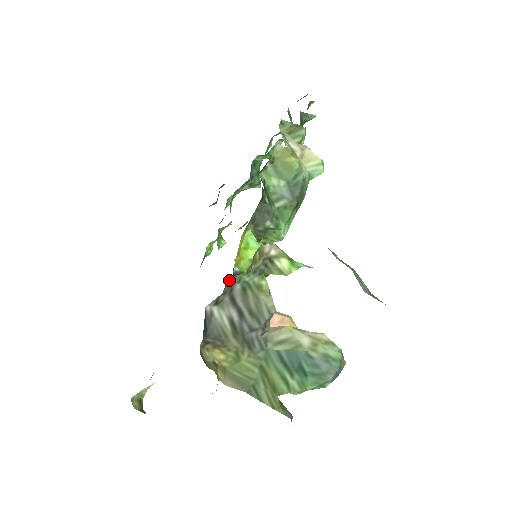
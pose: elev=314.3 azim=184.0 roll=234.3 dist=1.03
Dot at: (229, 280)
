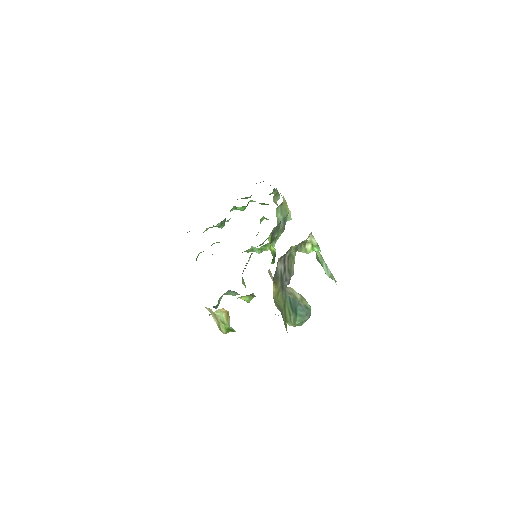
Dot at: (291, 247)
